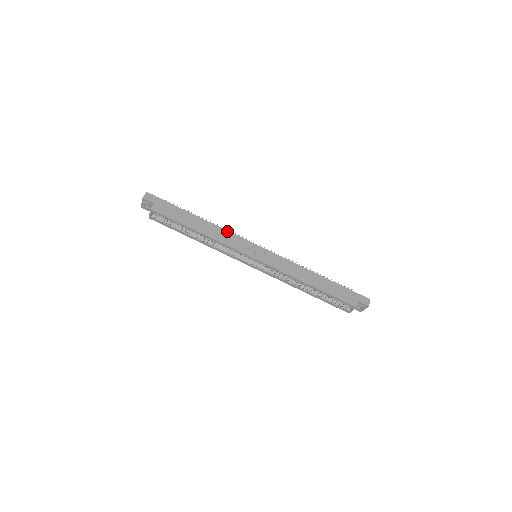
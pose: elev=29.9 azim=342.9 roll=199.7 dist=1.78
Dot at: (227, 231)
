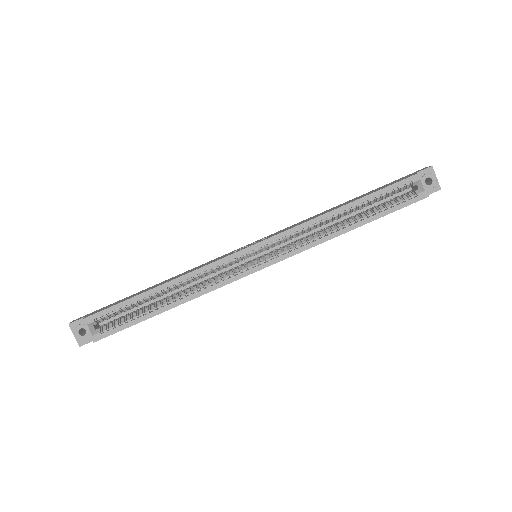
Dot at: (198, 266)
